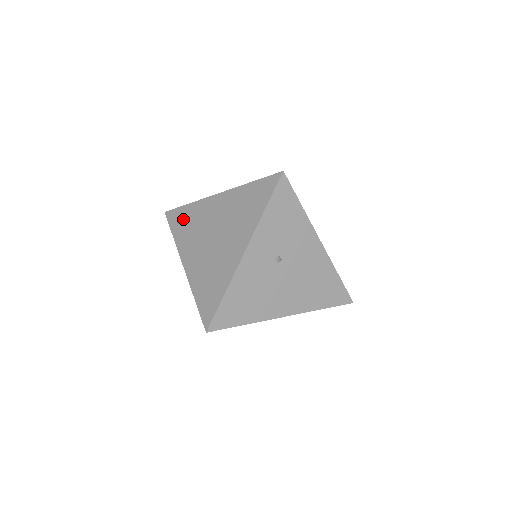
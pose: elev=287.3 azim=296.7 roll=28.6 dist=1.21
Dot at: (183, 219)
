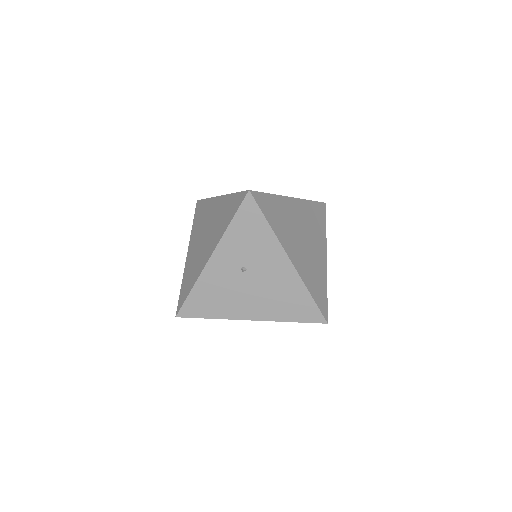
Dot at: (200, 211)
